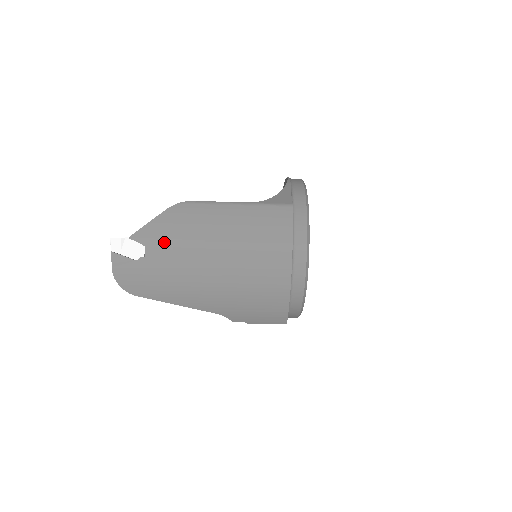
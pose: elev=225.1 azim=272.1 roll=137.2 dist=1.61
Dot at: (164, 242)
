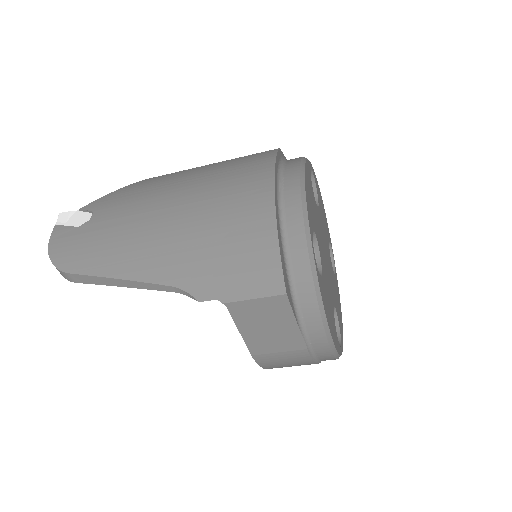
Dot at: (116, 203)
